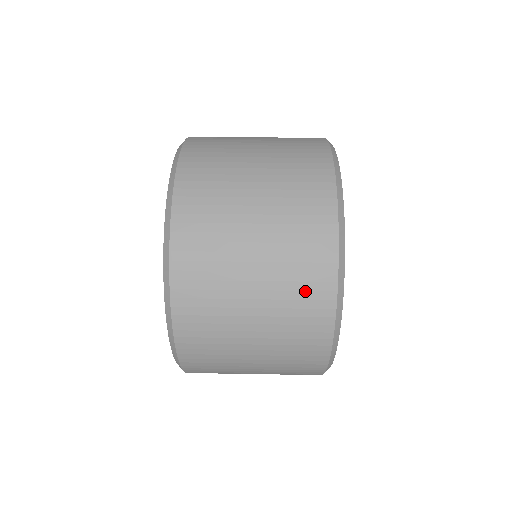
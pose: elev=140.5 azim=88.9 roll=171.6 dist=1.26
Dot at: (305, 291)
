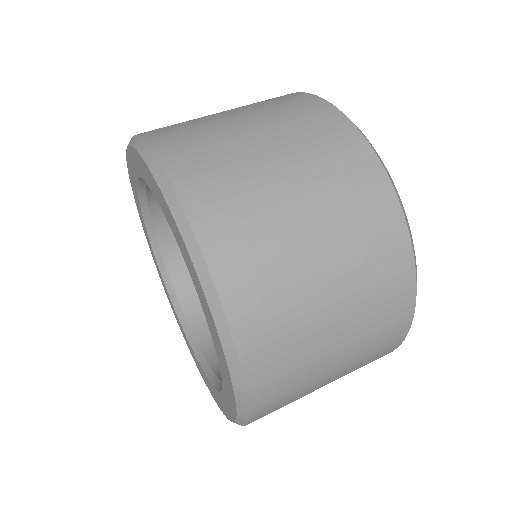
Dot at: (386, 309)
